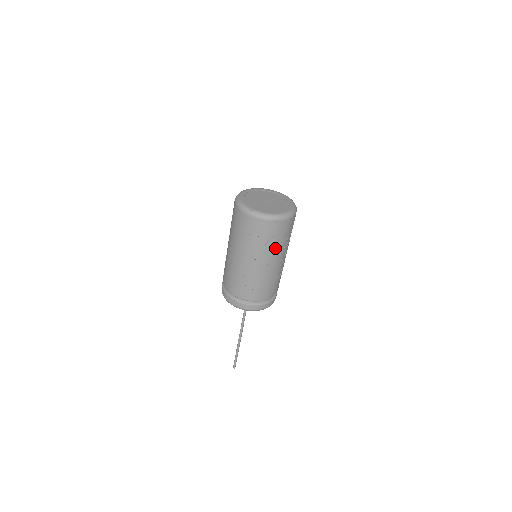
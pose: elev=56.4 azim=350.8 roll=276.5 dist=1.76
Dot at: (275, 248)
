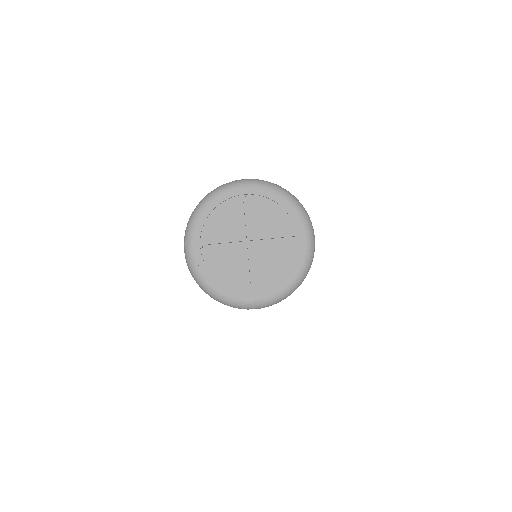
Dot at: occluded
